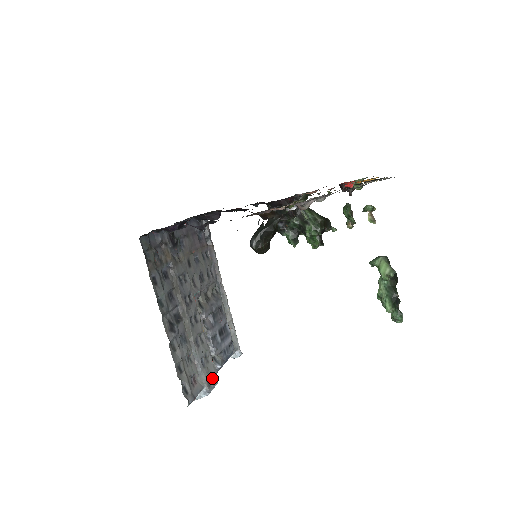
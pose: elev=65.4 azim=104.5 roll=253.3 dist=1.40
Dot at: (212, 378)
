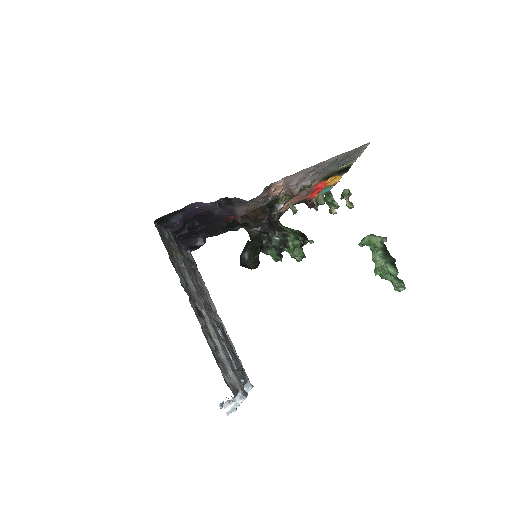
Dot at: occluded
